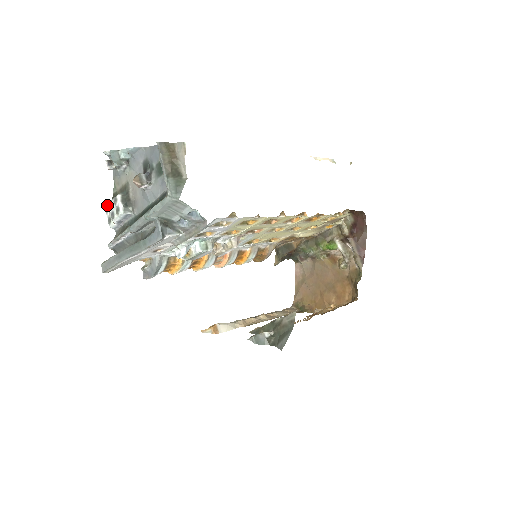
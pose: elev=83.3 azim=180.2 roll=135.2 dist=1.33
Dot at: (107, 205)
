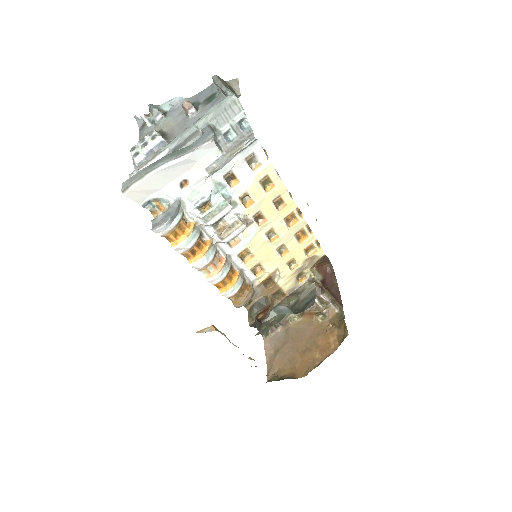
Dot at: (134, 146)
